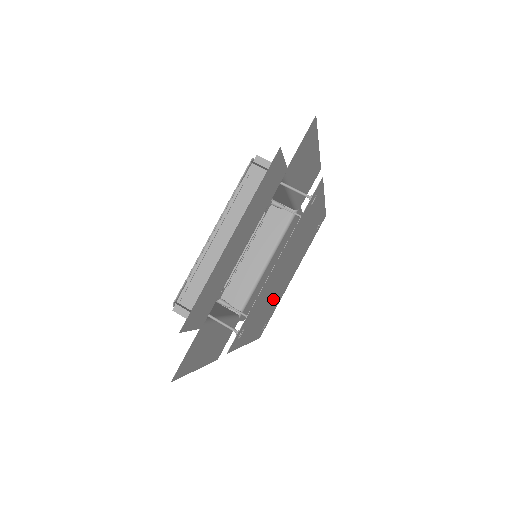
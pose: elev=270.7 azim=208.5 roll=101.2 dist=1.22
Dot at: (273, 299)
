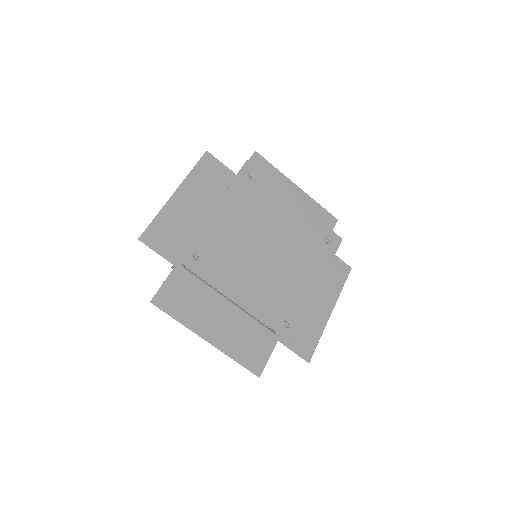
Dot at: (270, 278)
